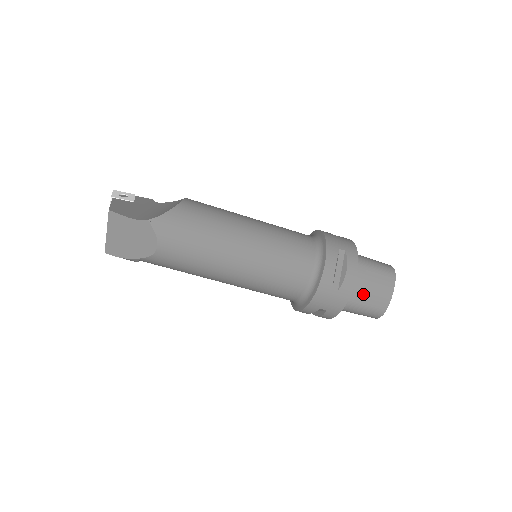
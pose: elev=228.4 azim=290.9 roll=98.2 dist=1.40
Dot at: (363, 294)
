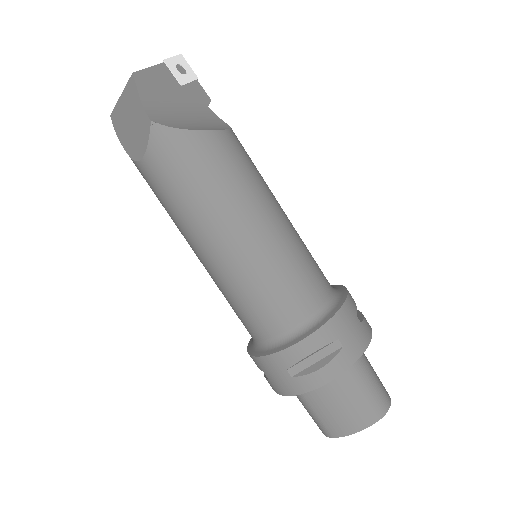
Dot at: (323, 402)
